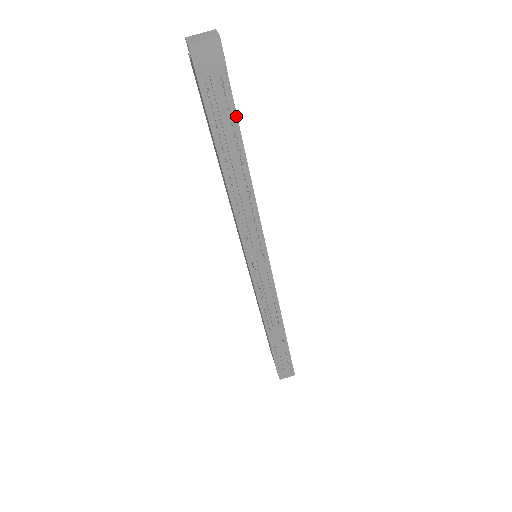
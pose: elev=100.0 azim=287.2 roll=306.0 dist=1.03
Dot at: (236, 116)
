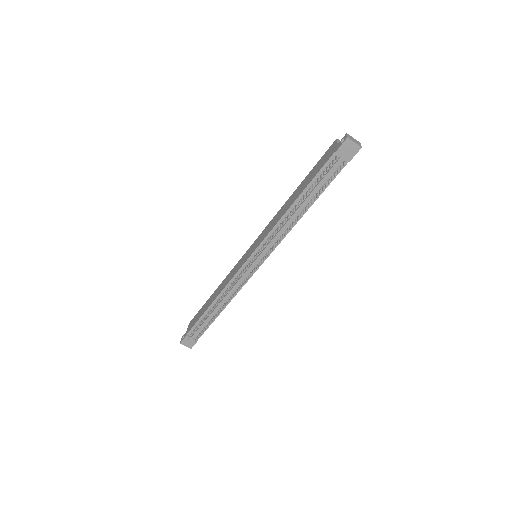
Dot at: occluded
